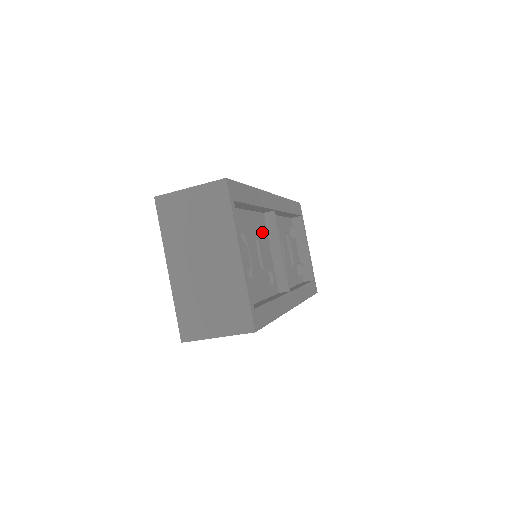
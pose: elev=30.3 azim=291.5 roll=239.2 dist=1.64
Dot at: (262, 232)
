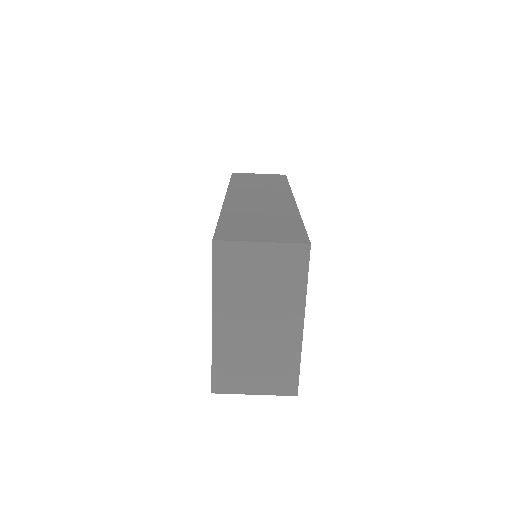
Dot at: occluded
